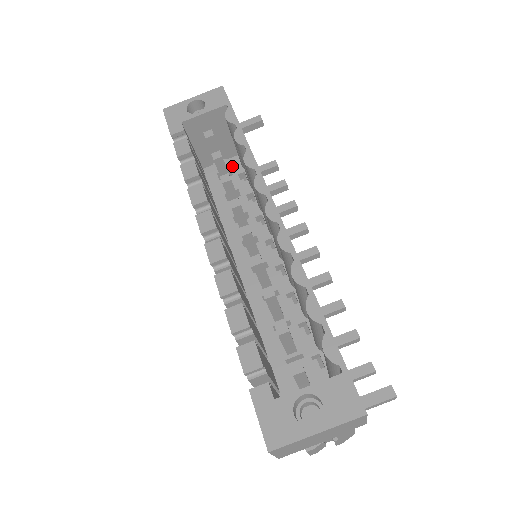
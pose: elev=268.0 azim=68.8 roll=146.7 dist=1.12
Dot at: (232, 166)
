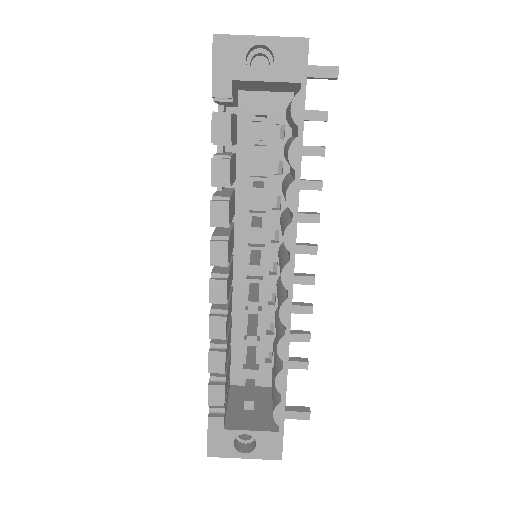
Dot at: (274, 107)
